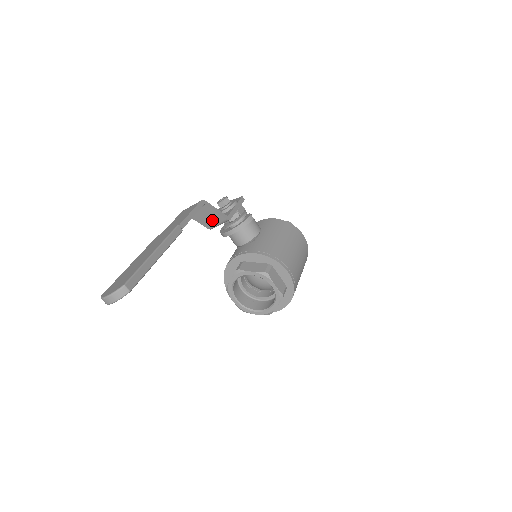
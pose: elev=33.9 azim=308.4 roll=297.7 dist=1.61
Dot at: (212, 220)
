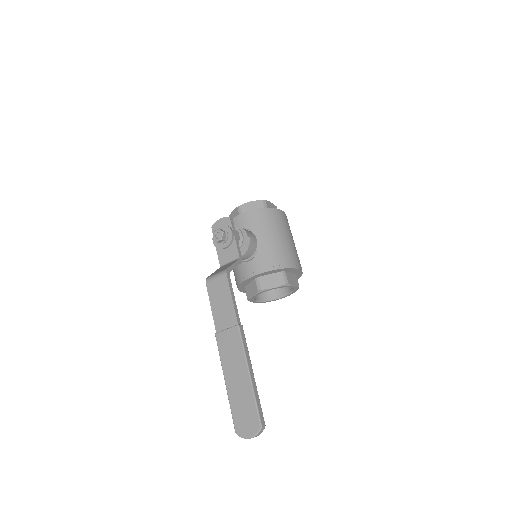
Dot at: occluded
